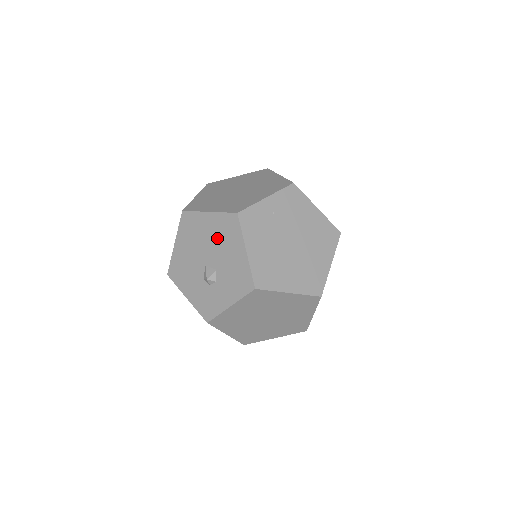
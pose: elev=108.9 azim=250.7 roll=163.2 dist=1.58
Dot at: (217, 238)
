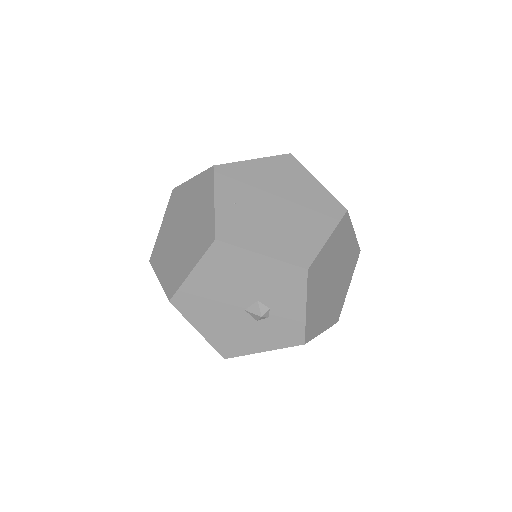
Dot at: (225, 279)
